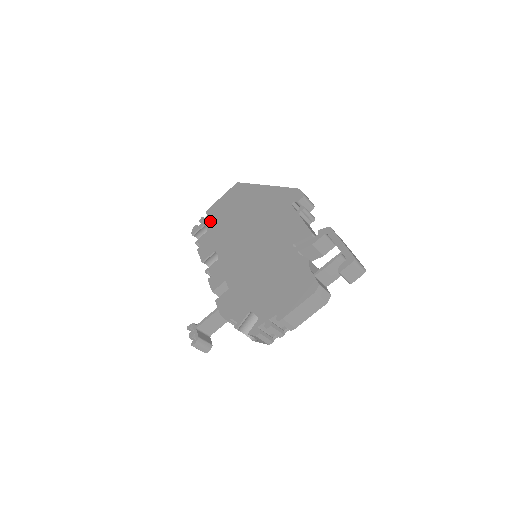
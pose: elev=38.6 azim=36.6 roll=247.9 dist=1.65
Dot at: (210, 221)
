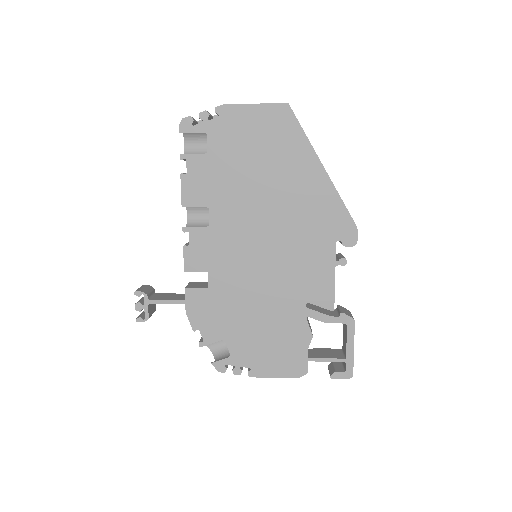
Dot at: (218, 138)
